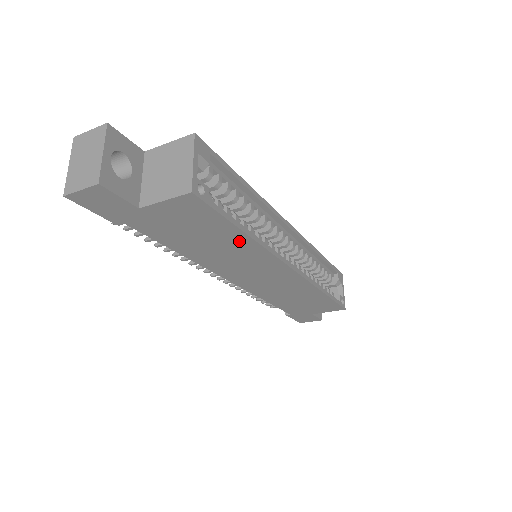
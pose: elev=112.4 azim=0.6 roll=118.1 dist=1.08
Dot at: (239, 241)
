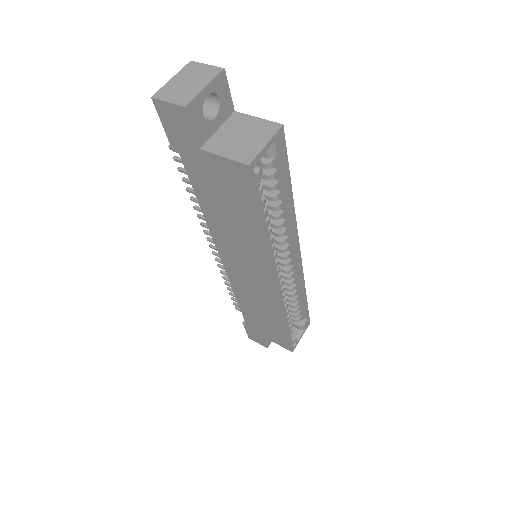
Dot at: (254, 232)
